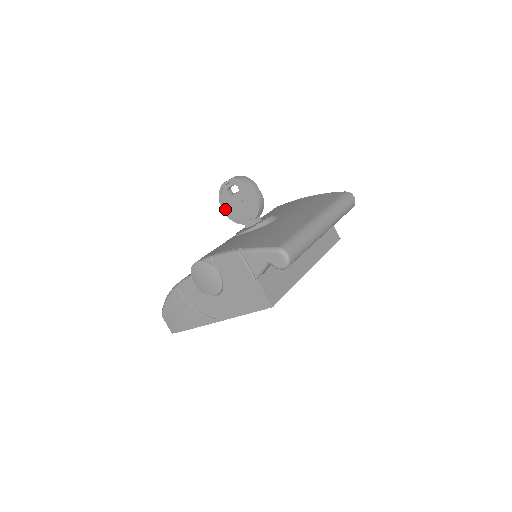
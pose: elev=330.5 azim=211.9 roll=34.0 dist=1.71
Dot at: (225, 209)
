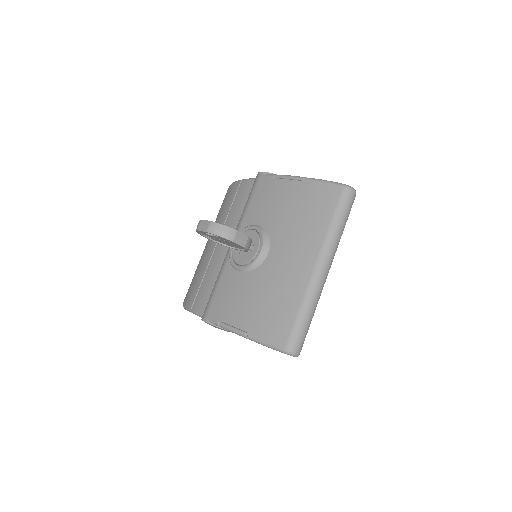
Dot at: (209, 238)
